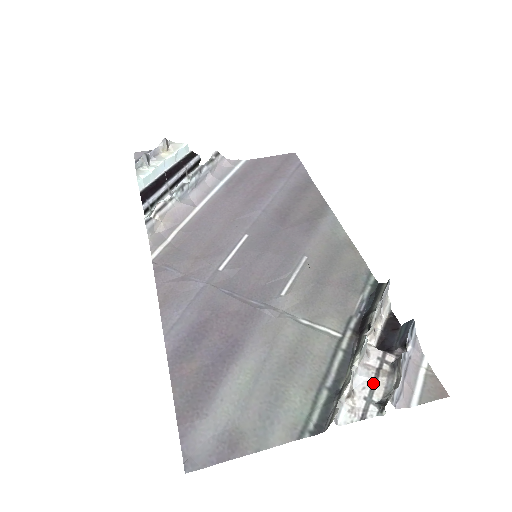
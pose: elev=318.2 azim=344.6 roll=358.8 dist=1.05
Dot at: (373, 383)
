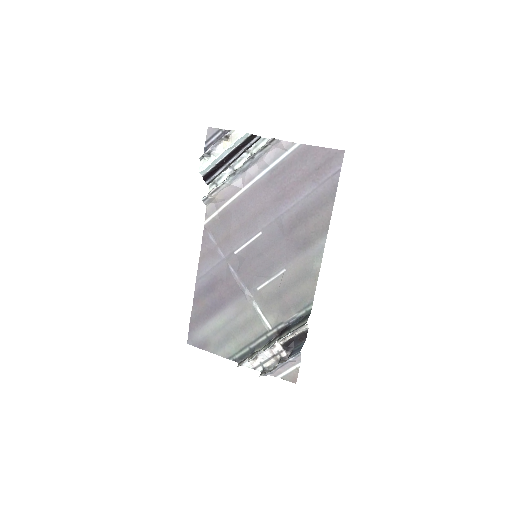
Dot at: (268, 359)
